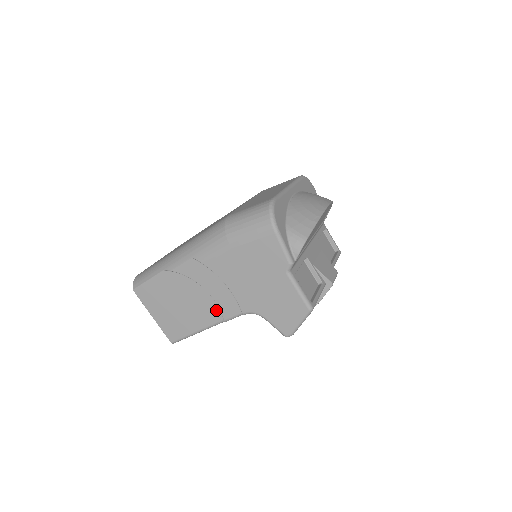
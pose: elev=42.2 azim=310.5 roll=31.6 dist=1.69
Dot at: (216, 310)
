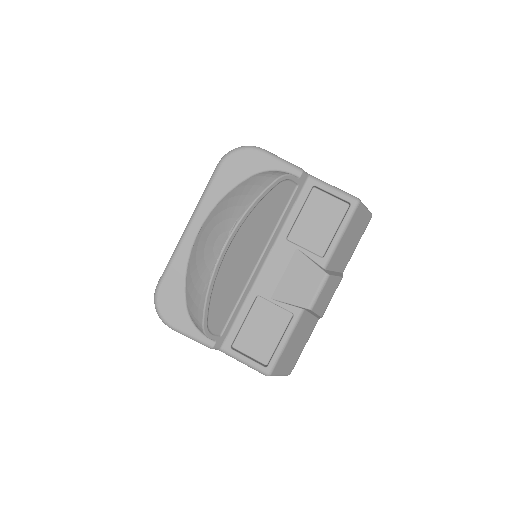
Dot at: occluded
